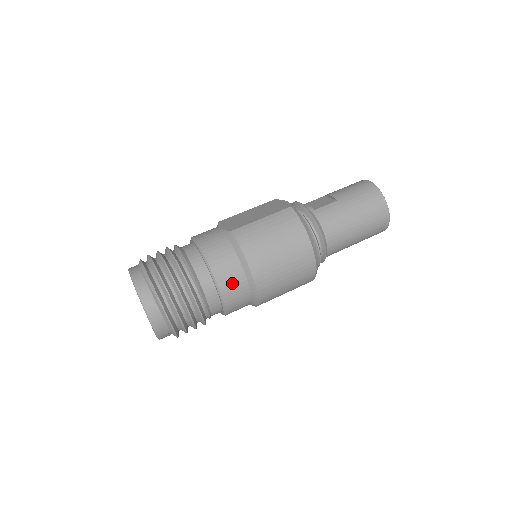
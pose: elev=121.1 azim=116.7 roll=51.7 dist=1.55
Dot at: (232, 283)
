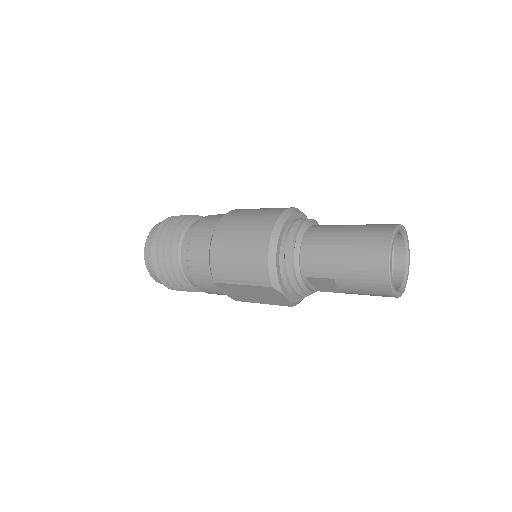
Dot at: (203, 231)
